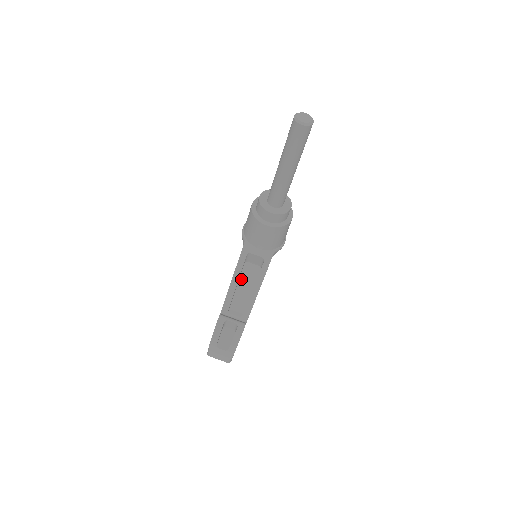
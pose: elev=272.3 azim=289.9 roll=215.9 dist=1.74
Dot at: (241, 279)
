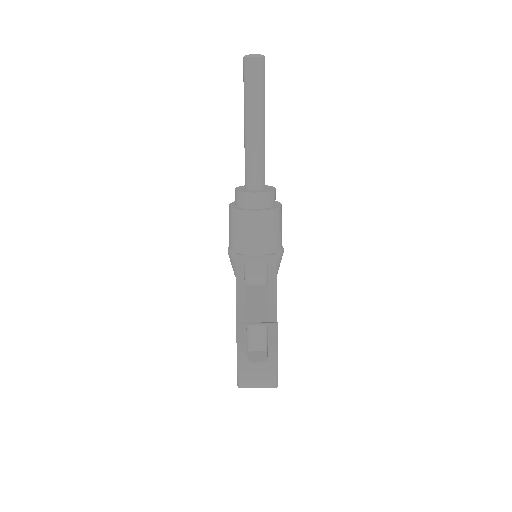
Dot at: (247, 301)
